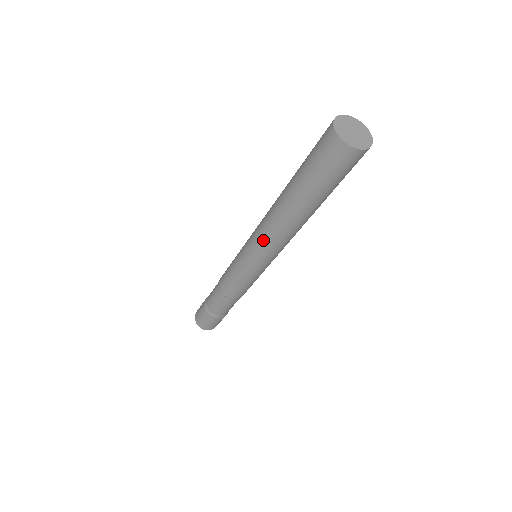
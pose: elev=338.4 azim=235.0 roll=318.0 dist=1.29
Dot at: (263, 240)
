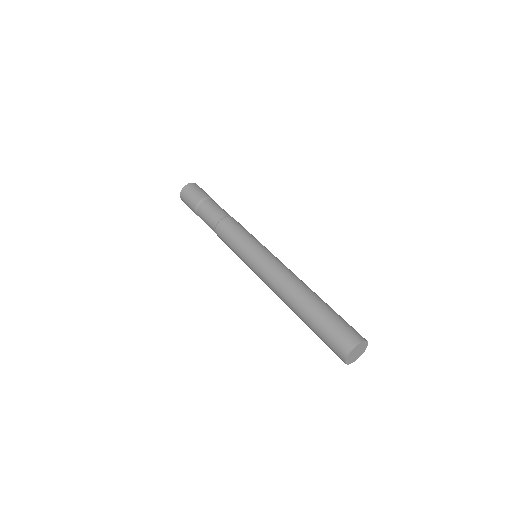
Dot at: (268, 286)
